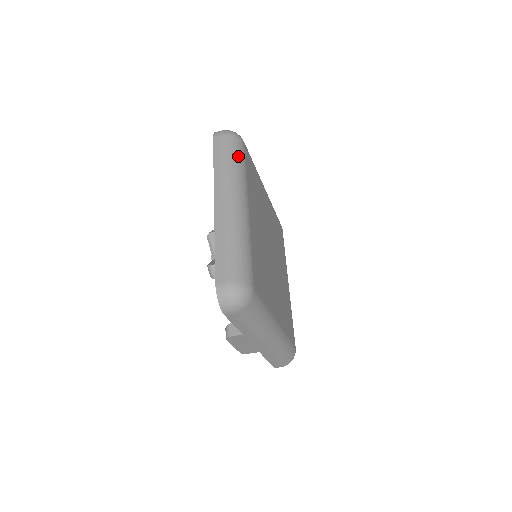
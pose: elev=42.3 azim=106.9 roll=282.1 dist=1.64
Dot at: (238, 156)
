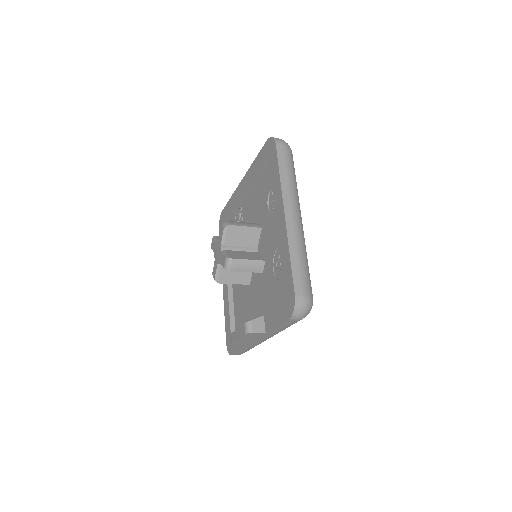
Dot at: occluded
